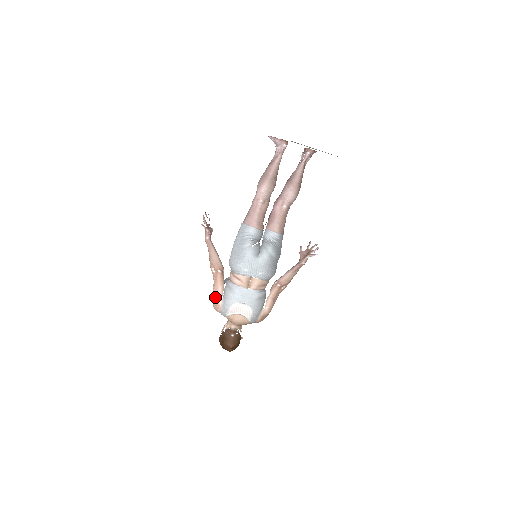
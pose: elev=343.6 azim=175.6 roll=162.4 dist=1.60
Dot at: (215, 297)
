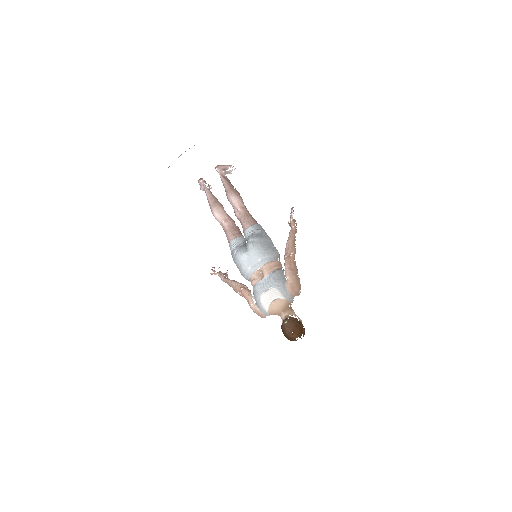
Dot at: (251, 307)
